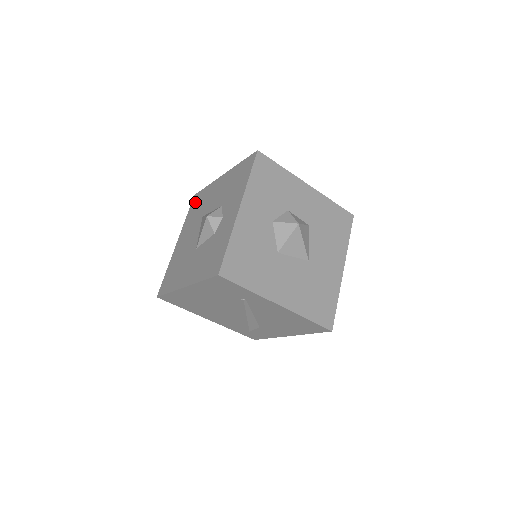
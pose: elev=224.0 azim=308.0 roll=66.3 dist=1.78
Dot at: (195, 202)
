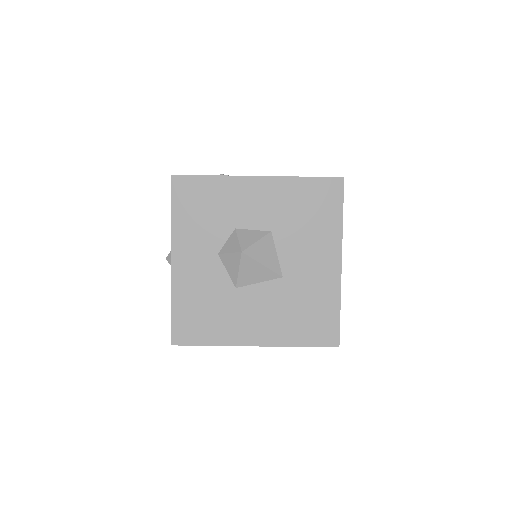
Dot at: occluded
